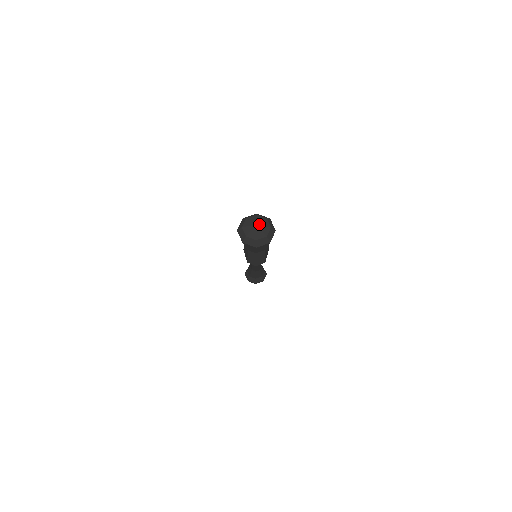
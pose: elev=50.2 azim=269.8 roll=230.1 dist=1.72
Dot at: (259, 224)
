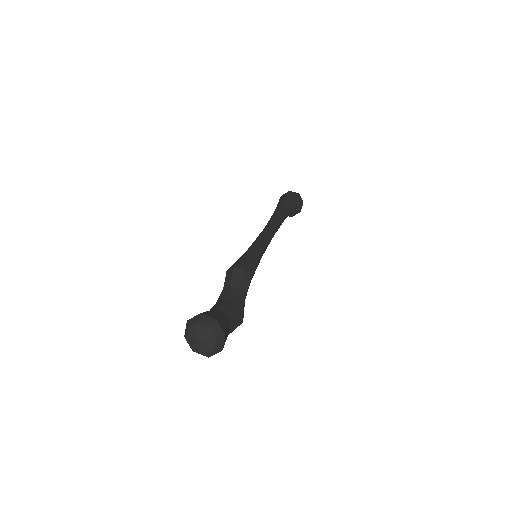
Dot at: (201, 338)
